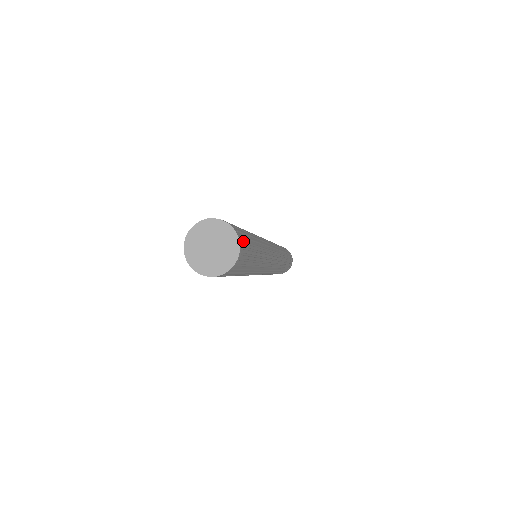
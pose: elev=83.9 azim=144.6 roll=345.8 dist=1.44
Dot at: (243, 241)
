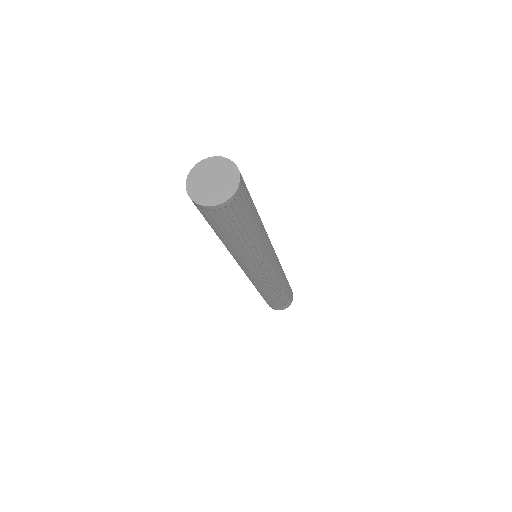
Dot at: (241, 199)
